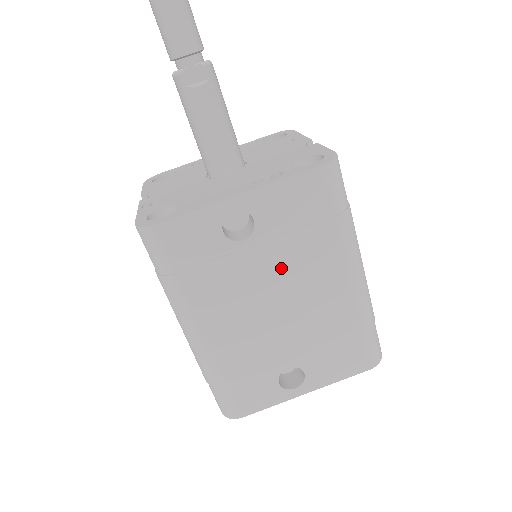
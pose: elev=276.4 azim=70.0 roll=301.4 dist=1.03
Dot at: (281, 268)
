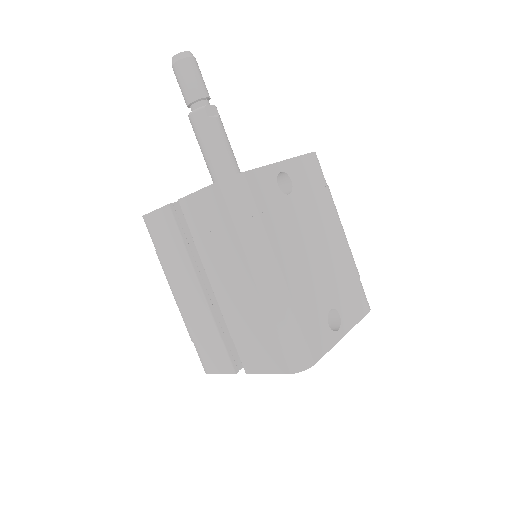
Dot at: (311, 219)
